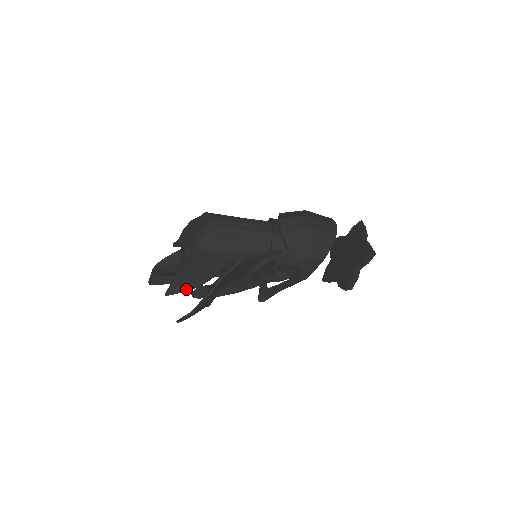
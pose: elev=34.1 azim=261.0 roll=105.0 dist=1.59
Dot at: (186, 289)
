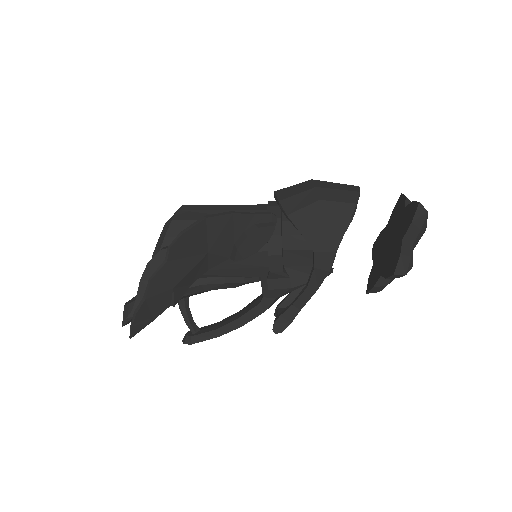
Dot at: occluded
